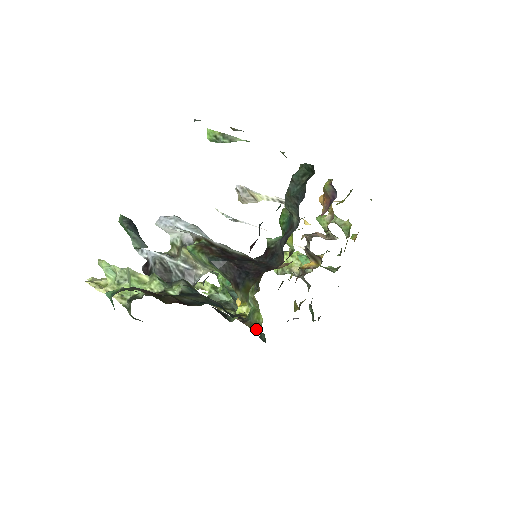
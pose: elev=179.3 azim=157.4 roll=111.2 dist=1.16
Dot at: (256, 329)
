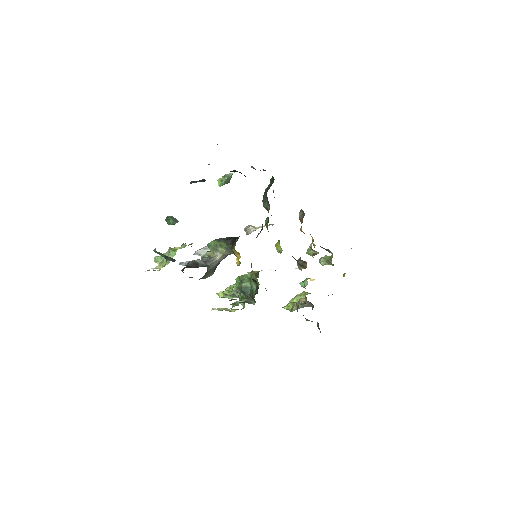
Dot at: (256, 293)
